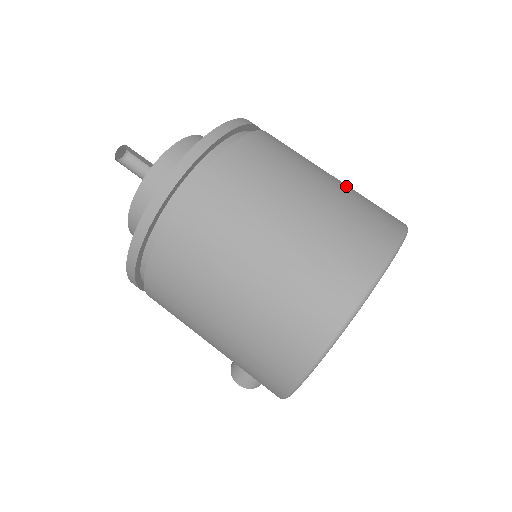
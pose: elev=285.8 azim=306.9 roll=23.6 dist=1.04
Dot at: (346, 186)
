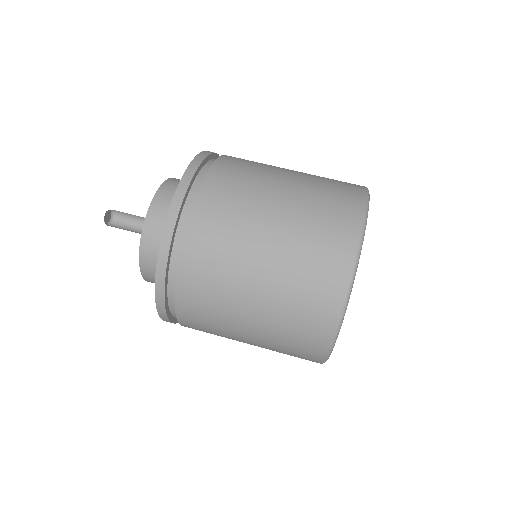
Dot at: (298, 202)
